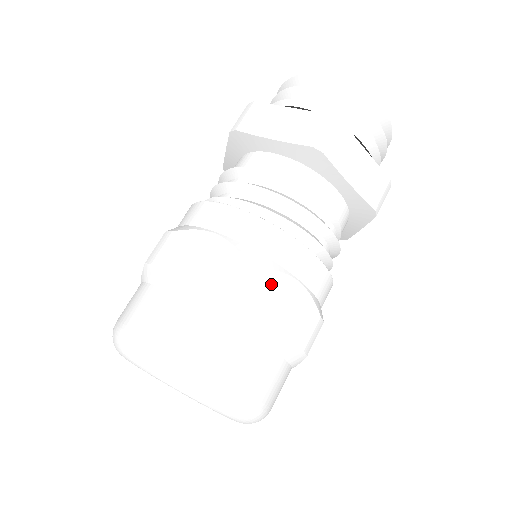
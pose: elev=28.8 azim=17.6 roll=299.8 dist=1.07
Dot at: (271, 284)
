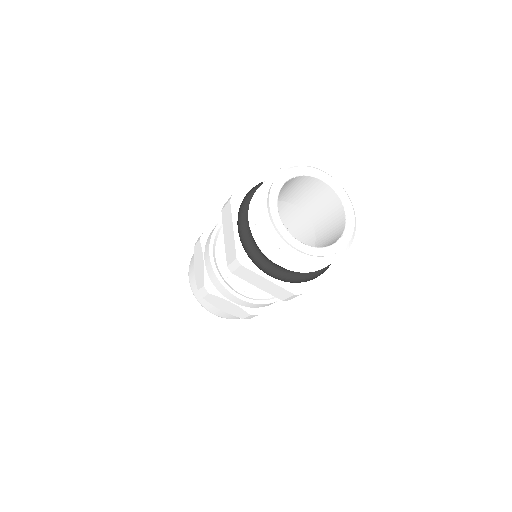
Dot at: (216, 298)
